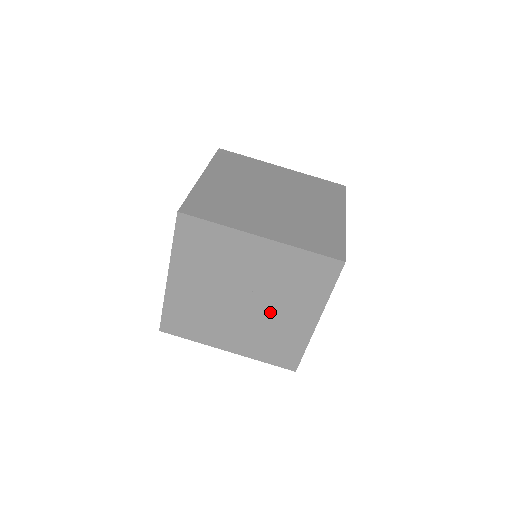
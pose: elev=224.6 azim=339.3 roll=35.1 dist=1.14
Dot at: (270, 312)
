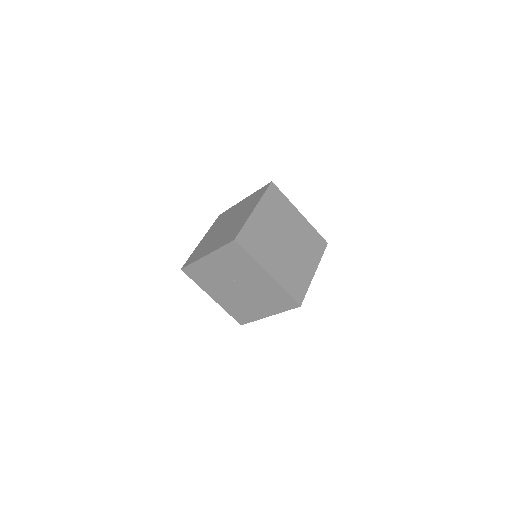
Dot at: (251, 284)
